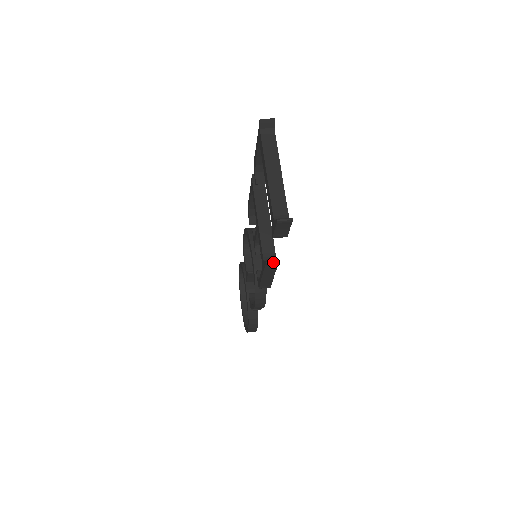
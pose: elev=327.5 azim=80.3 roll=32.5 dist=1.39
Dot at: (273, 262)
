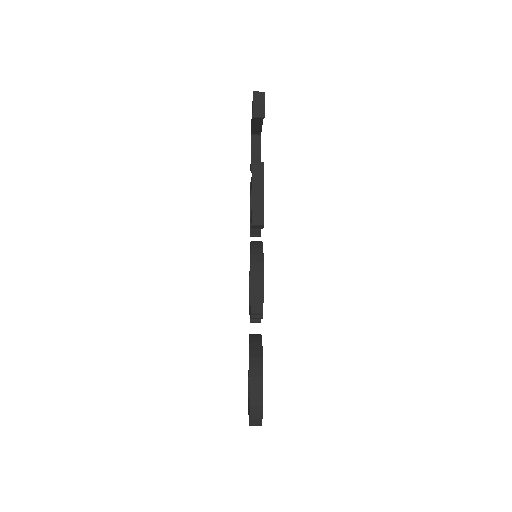
Dot at: (259, 162)
